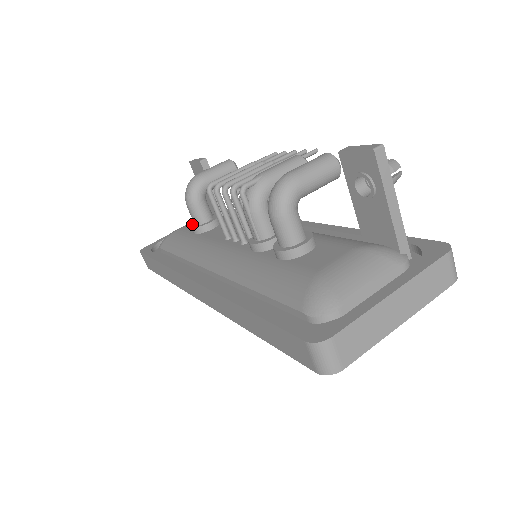
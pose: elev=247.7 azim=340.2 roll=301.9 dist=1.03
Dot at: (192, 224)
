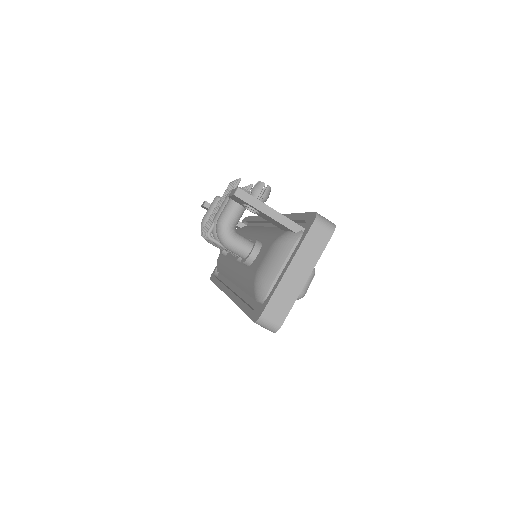
Dot at: (221, 250)
